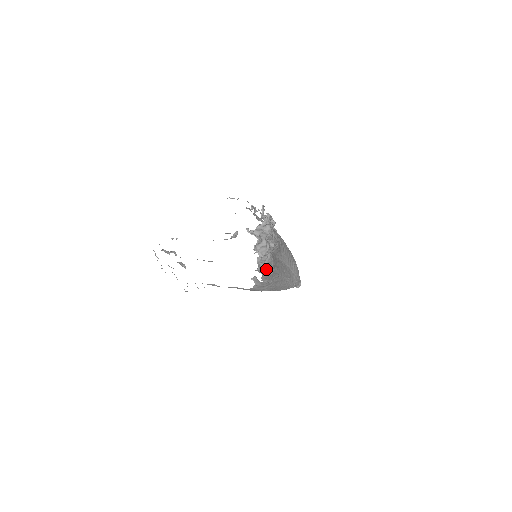
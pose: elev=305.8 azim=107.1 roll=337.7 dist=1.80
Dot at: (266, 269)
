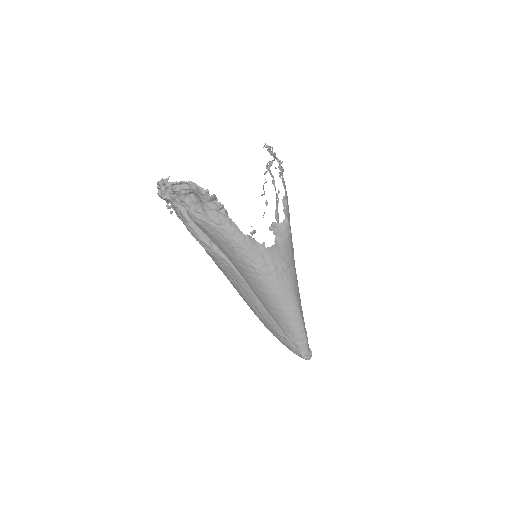
Dot at: (285, 187)
